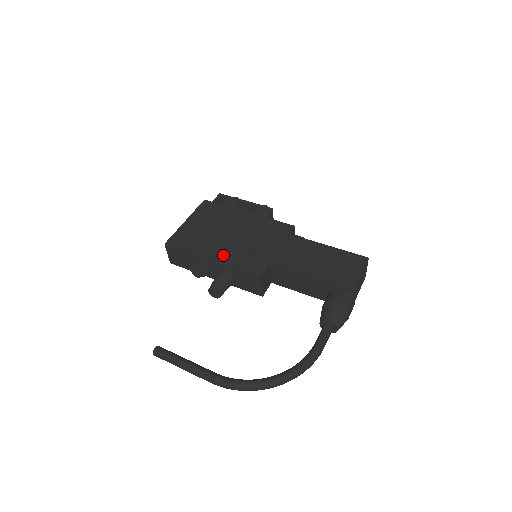
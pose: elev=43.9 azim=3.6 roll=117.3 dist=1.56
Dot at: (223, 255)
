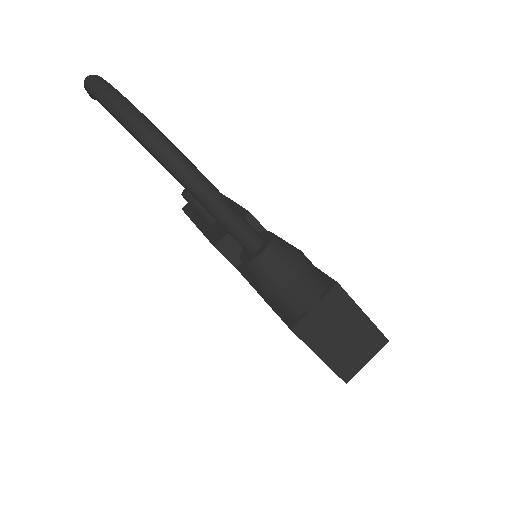
Dot at: occluded
